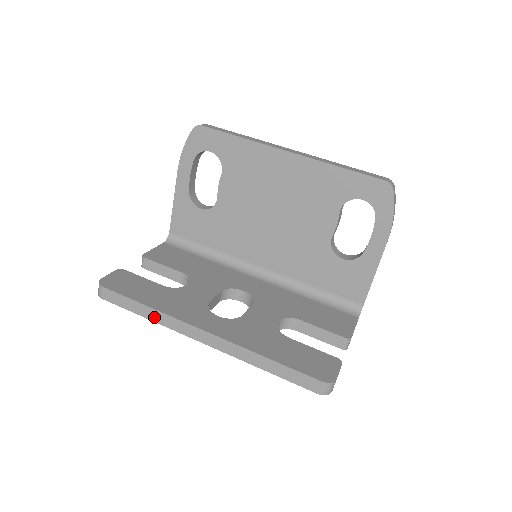
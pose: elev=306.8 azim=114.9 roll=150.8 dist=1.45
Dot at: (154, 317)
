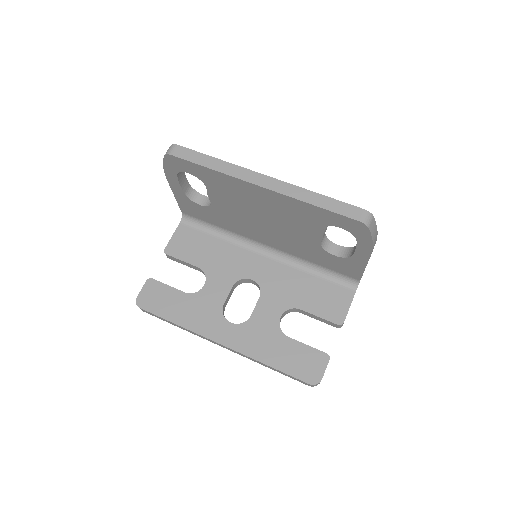
Dot at: (183, 329)
